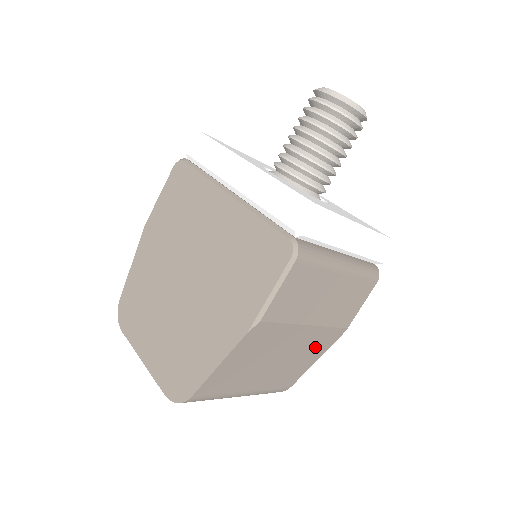
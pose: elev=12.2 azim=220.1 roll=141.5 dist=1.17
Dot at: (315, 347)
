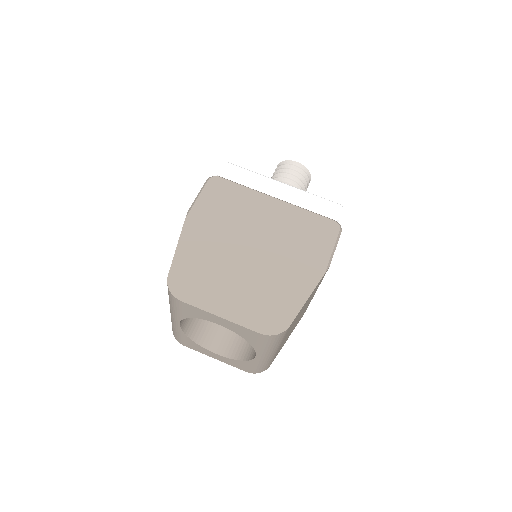
Dot at: (298, 321)
